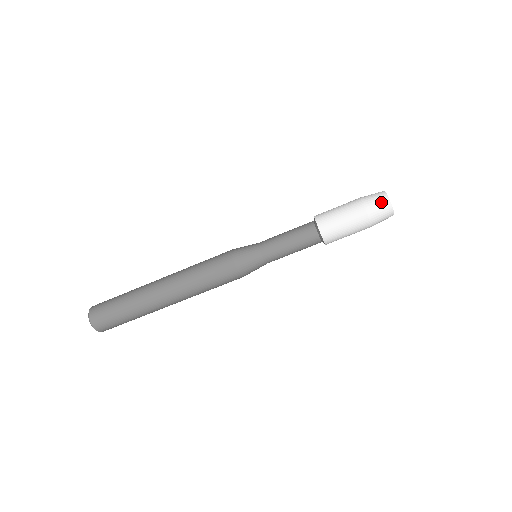
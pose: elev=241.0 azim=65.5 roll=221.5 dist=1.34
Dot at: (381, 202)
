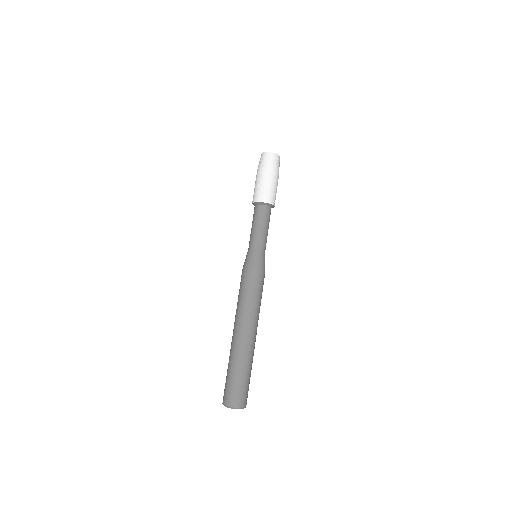
Dot at: (262, 158)
